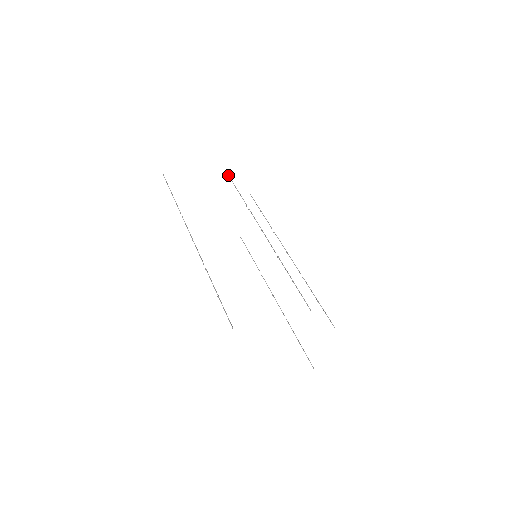
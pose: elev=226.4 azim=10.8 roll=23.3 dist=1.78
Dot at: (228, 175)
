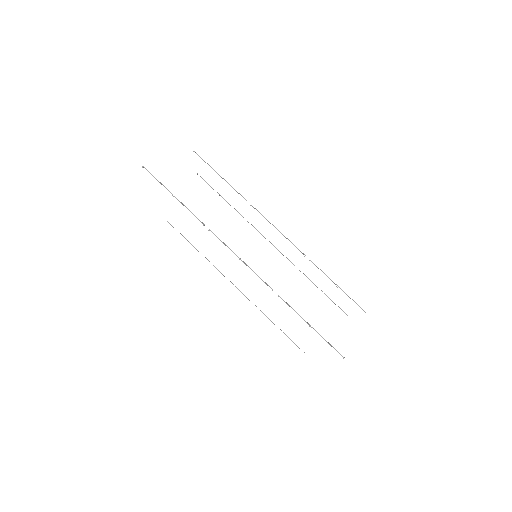
Dot at: (202, 159)
